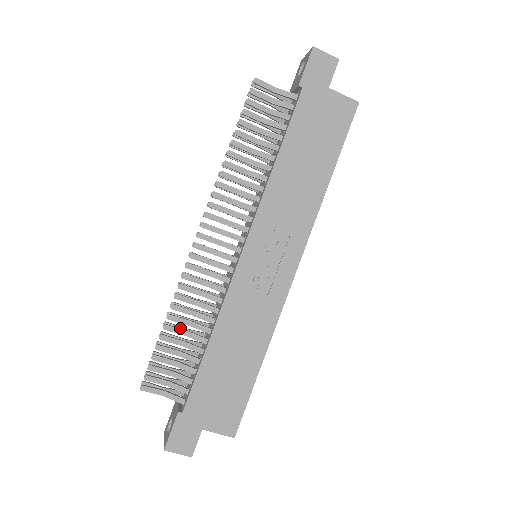
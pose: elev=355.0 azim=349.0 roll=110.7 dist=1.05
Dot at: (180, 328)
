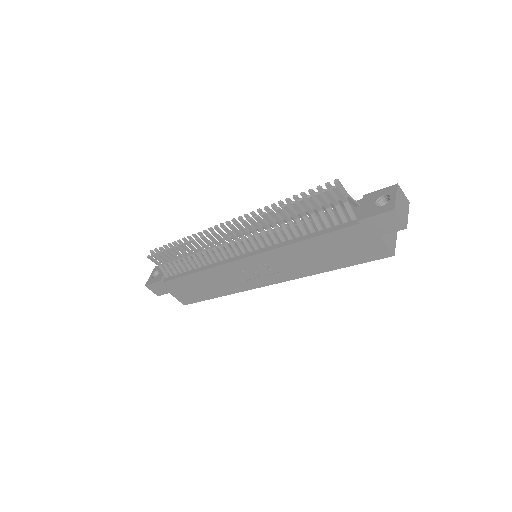
Dot at: (185, 251)
